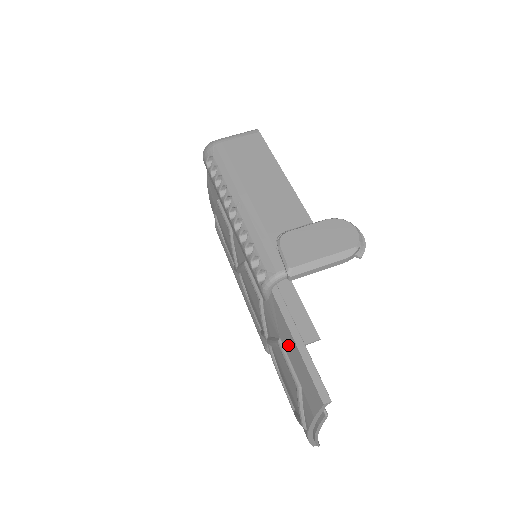
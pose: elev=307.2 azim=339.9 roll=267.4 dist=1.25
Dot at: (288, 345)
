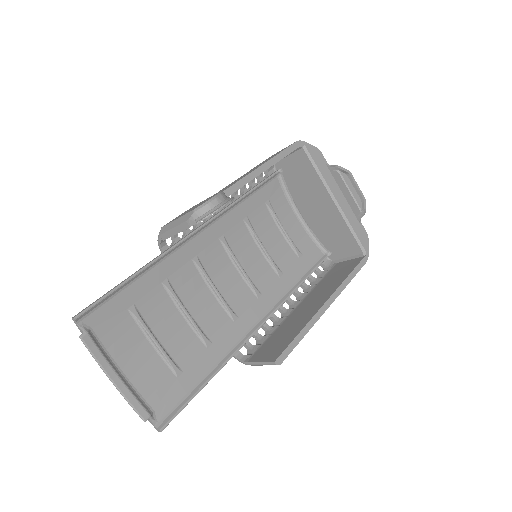
Dot at: (133, 291)
